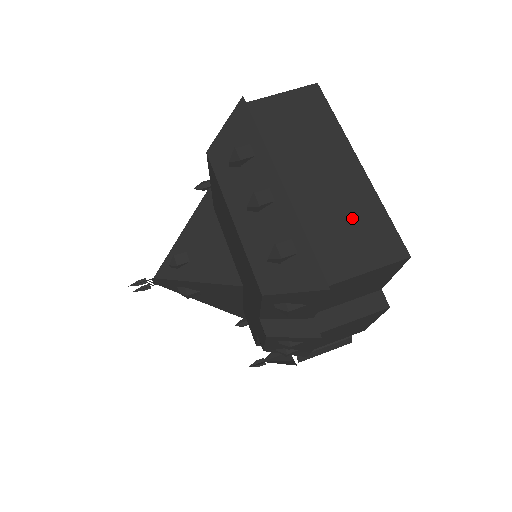
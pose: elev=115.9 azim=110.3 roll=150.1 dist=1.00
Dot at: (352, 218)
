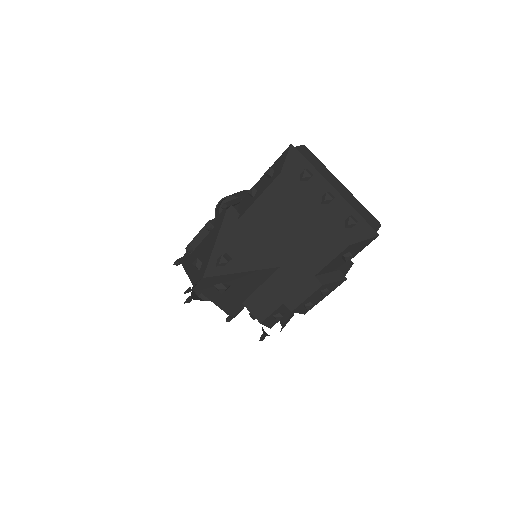
Dot at: (359, 208)
